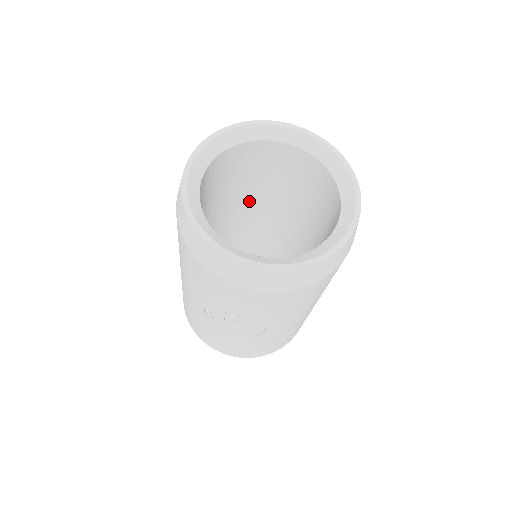
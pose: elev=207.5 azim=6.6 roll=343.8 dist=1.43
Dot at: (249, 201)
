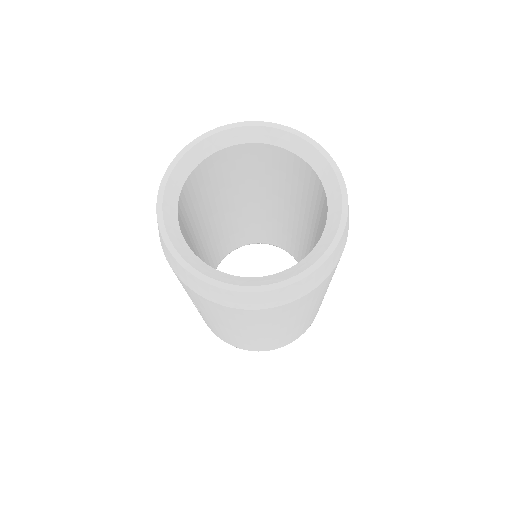
Dot at: (295, 211)
